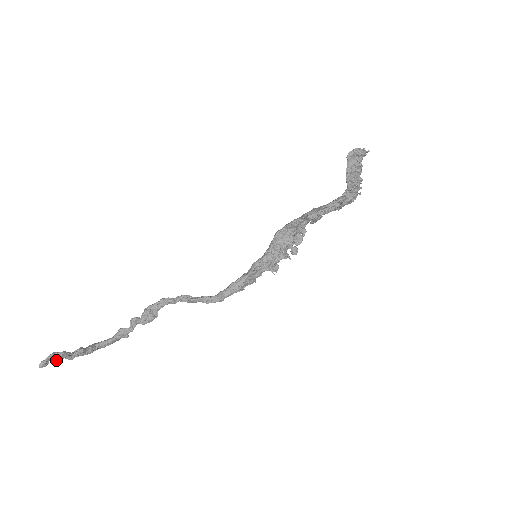
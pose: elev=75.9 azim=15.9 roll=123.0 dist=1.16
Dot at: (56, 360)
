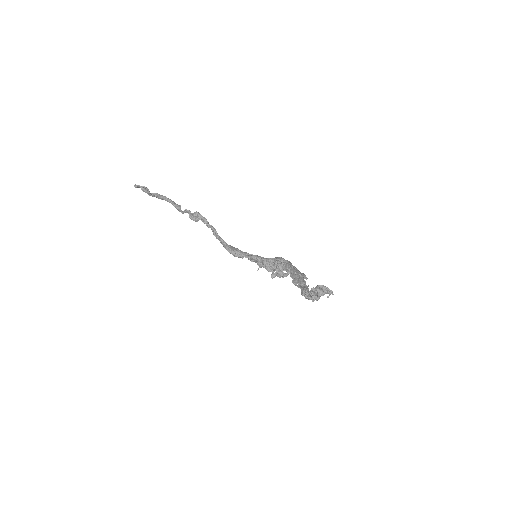
Dot at: (142, 190)
